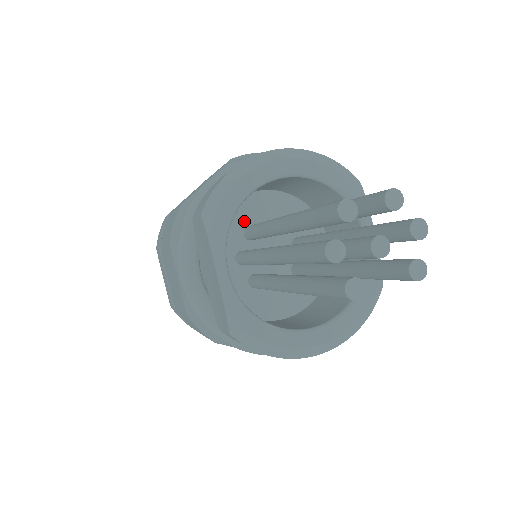
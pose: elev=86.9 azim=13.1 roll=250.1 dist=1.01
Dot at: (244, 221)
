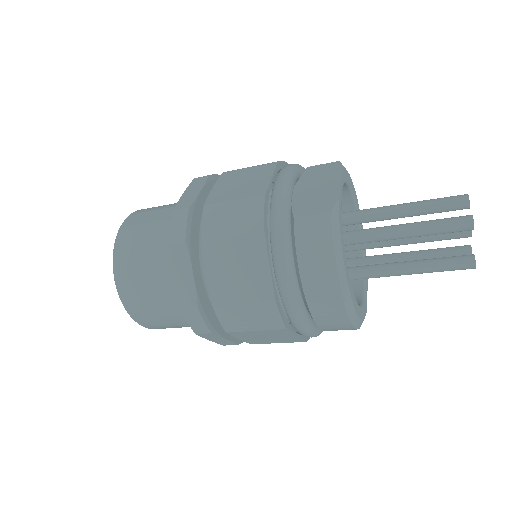
Dot at: occluded
